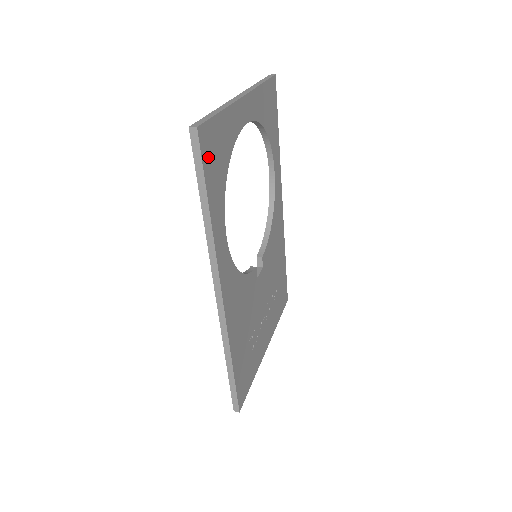
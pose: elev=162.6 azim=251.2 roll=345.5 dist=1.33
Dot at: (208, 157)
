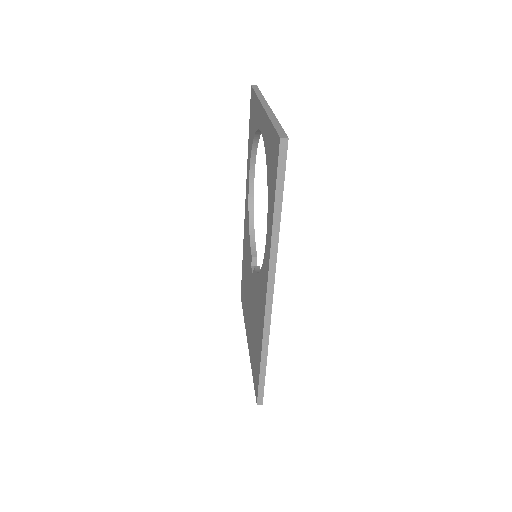
Dot at: occluded
